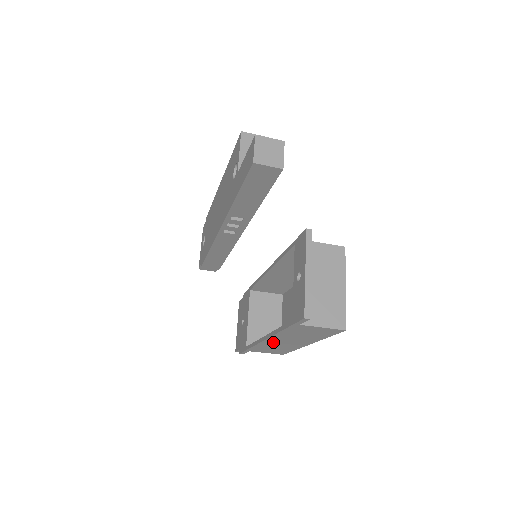
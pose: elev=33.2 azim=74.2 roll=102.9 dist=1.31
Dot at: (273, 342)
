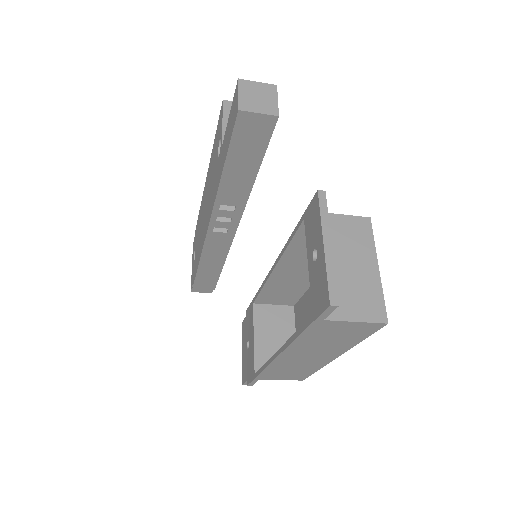
Dot at: (288, 359)
